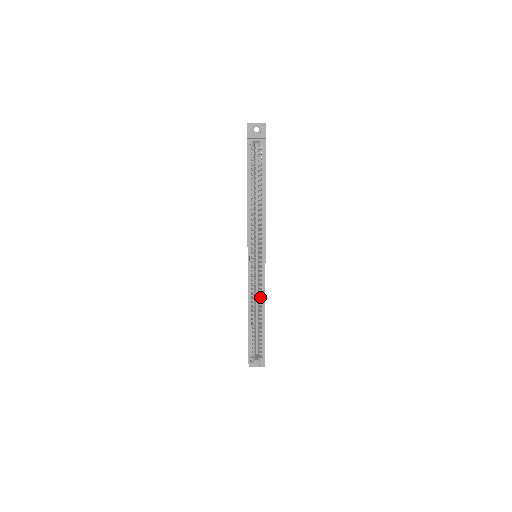
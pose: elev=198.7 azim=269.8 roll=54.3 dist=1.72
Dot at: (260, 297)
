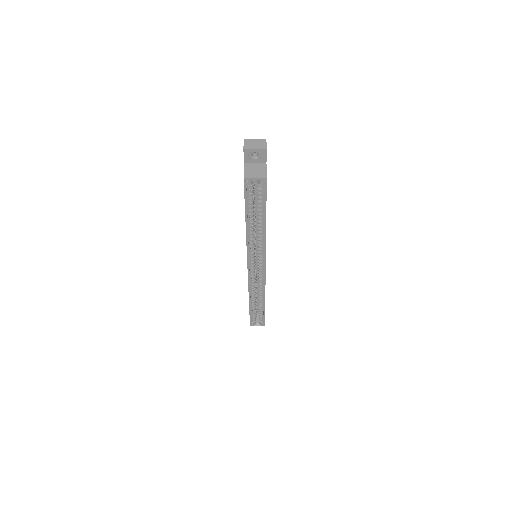
Dot at: (260, 286)
